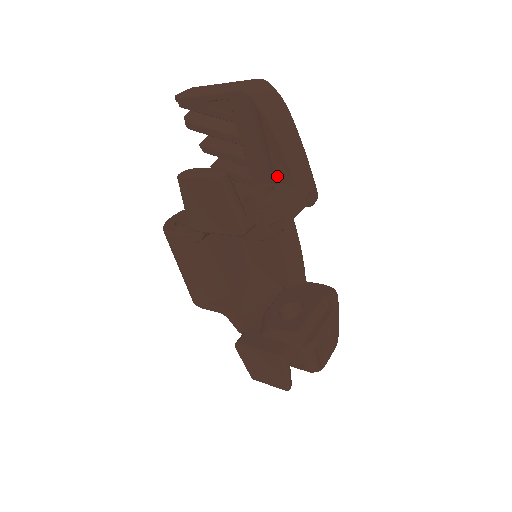
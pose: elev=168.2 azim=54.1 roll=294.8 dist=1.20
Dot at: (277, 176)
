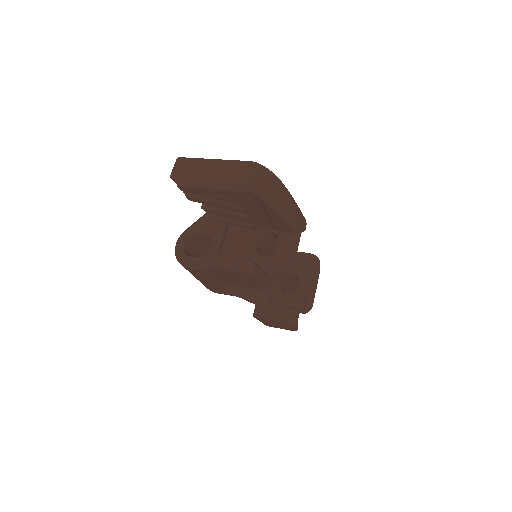
Dot at: (278, 229)
